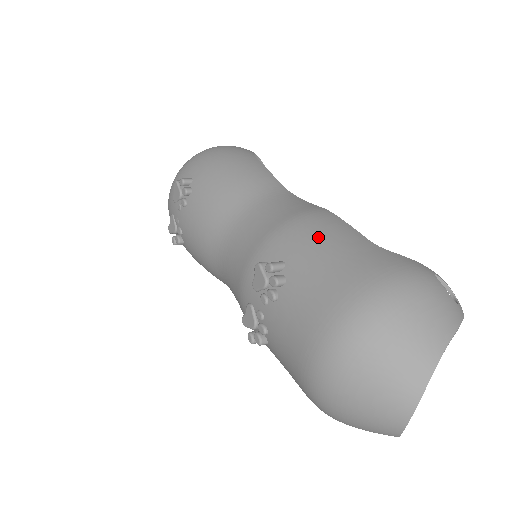
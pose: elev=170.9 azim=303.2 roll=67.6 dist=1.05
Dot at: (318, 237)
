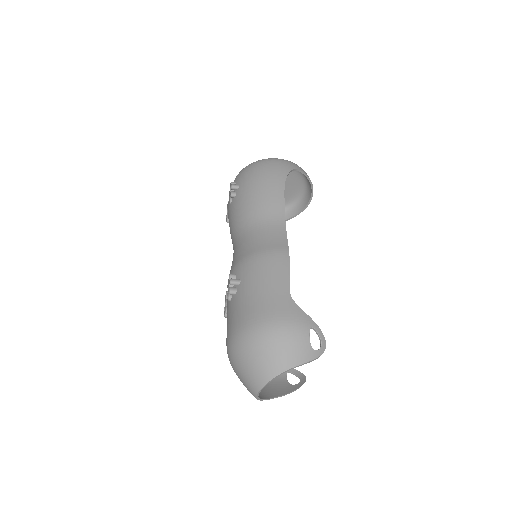
Dot at: (263, 274)
